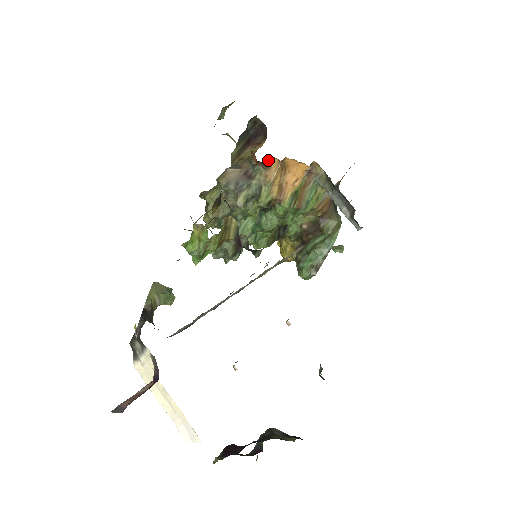
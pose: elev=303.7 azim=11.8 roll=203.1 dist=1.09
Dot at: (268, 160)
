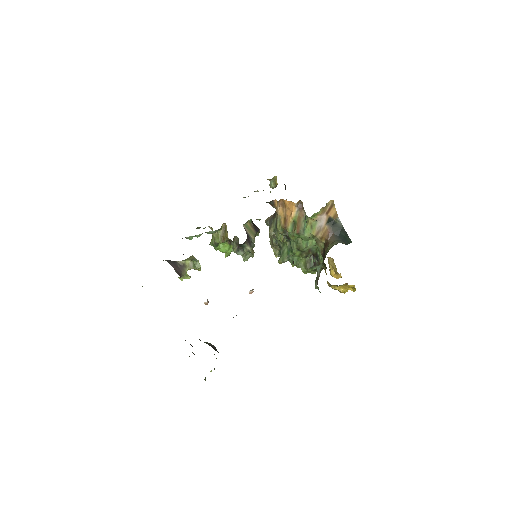
Dot at: (273, 202)
